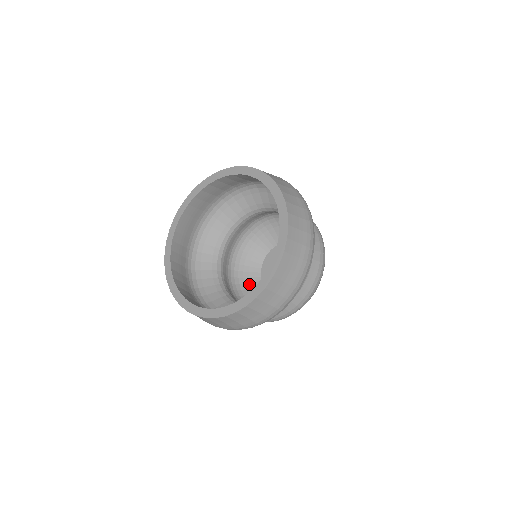
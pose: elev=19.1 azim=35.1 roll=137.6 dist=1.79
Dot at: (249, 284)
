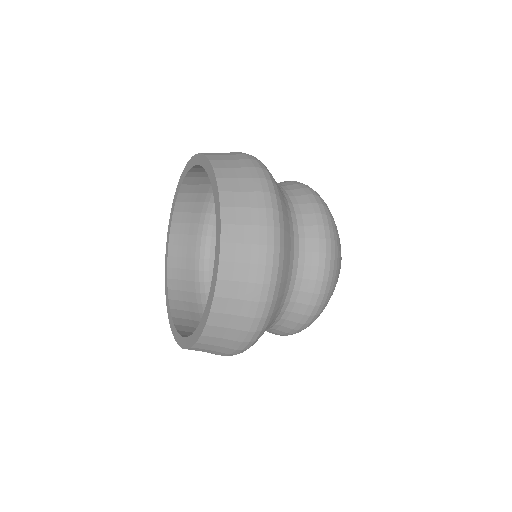
Dot at: occluded
